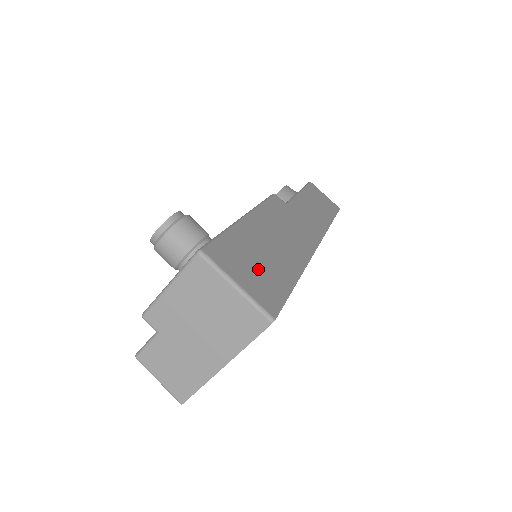
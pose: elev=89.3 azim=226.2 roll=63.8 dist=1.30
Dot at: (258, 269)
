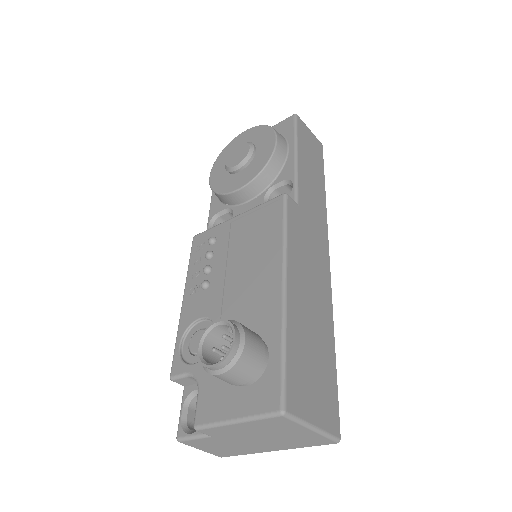
Dot at: (316, 376)
